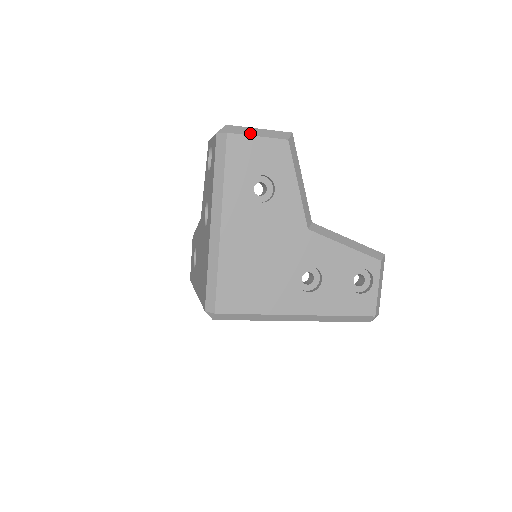
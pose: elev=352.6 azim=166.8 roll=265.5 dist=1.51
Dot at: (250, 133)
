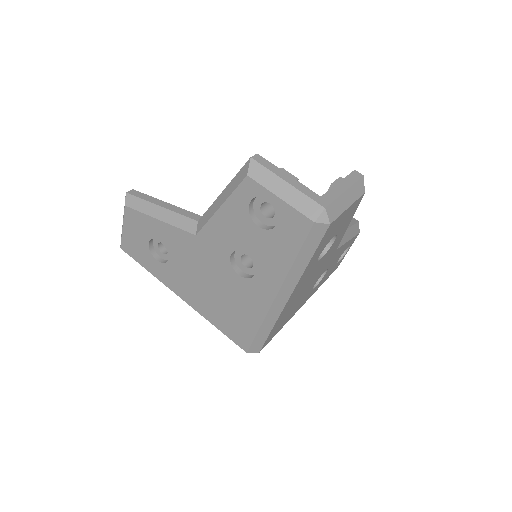
Dot at: (343, 207)
